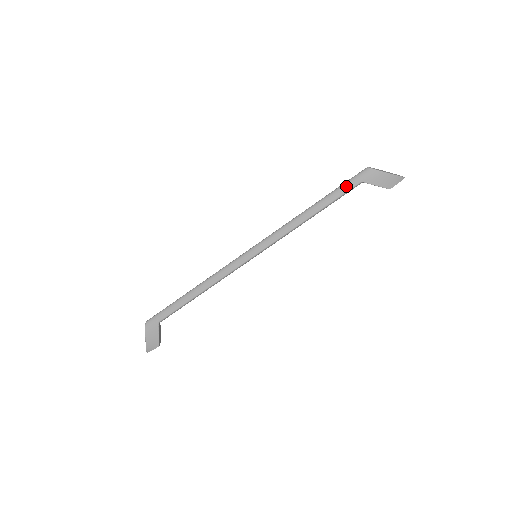
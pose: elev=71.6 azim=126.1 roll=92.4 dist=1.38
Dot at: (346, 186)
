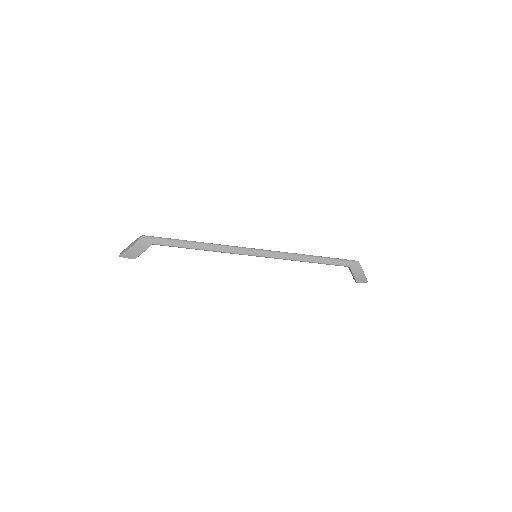
Dot at: (340, 262)
